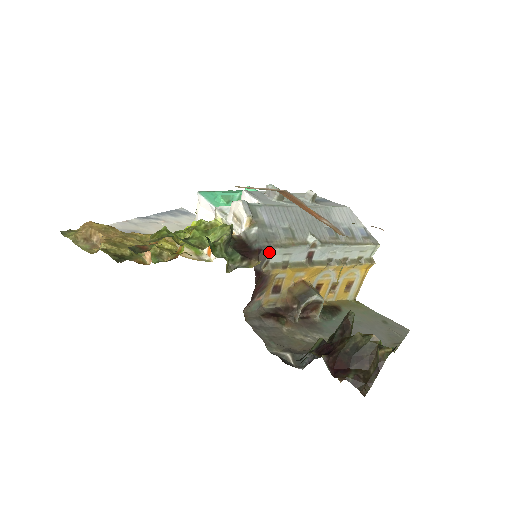
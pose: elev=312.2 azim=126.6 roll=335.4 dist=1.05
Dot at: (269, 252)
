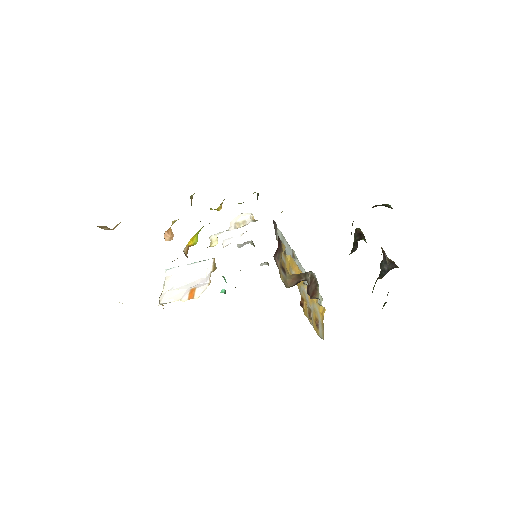
Dot at: (277, 228)
